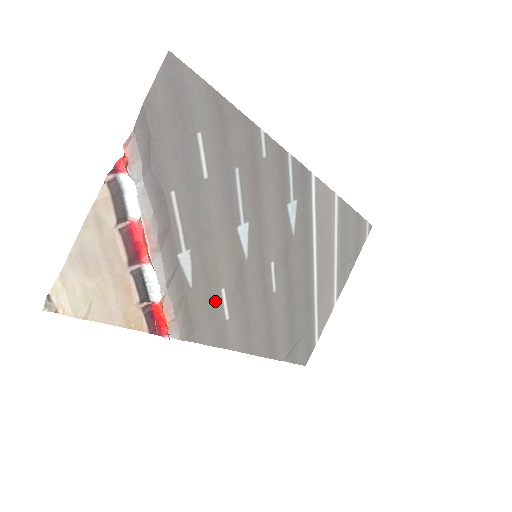
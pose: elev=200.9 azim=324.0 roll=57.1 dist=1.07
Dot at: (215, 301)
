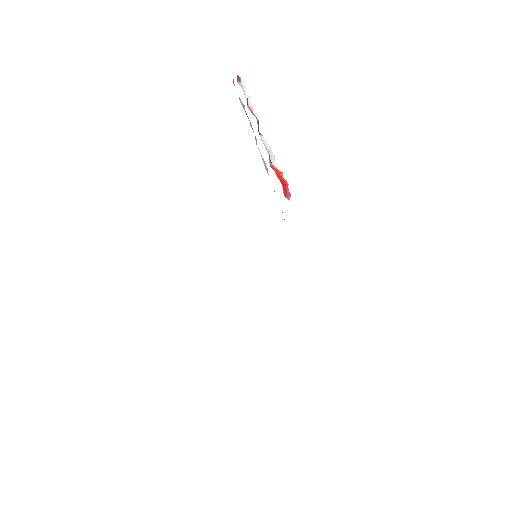
Dot at: occluded
